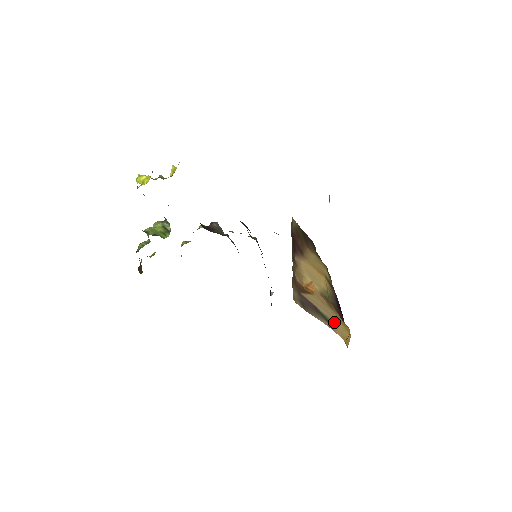
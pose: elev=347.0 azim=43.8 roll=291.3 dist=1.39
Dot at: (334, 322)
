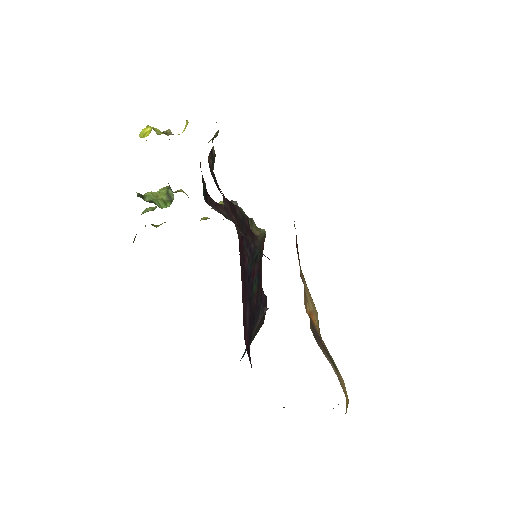
Dot at: (339, 373)
